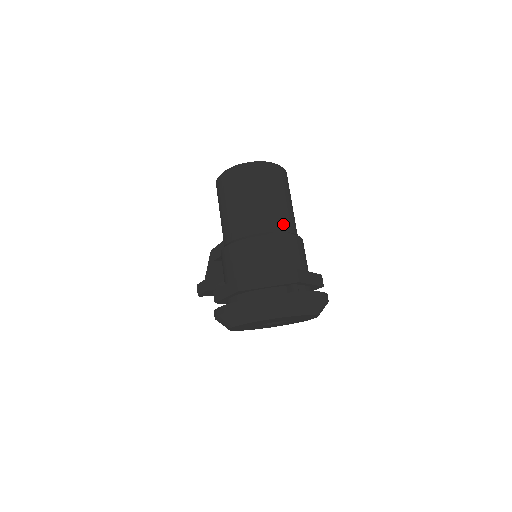
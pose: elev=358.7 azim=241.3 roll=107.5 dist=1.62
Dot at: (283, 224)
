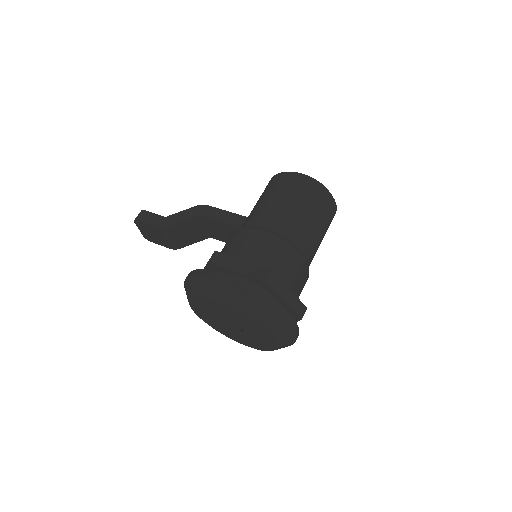
Dot at: occluded
